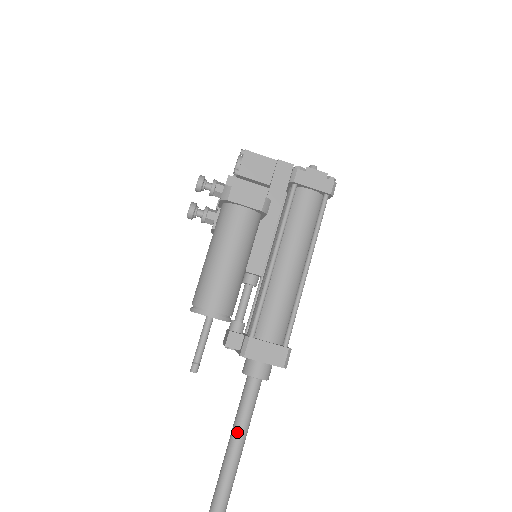
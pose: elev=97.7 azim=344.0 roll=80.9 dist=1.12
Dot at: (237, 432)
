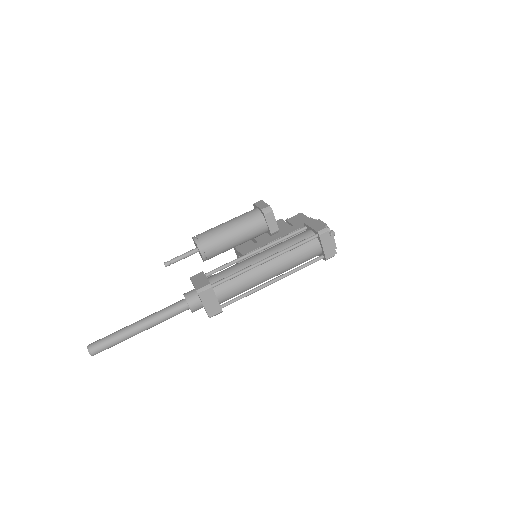
Dot at: (147, 316)
